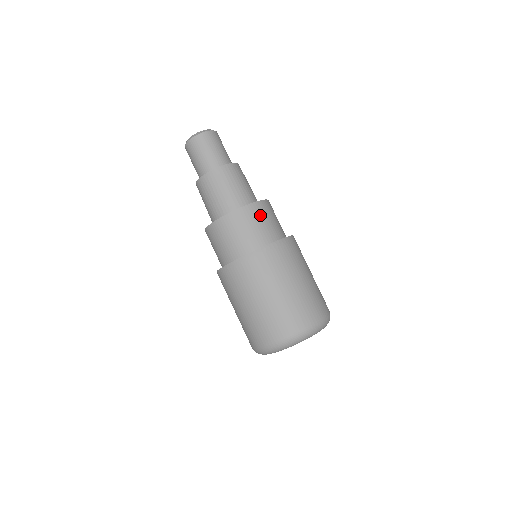
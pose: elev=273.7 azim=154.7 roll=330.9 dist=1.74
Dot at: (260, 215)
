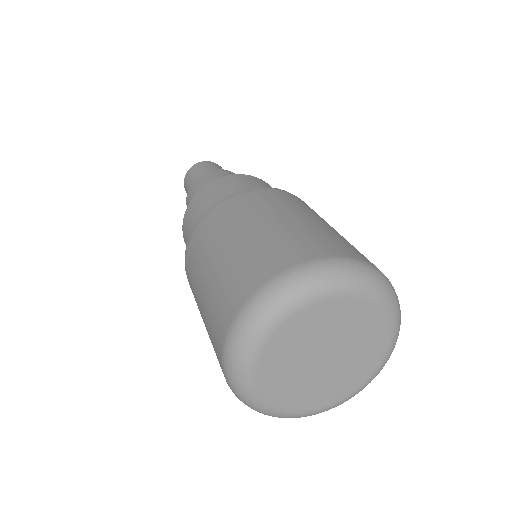
Dot at: occluded
